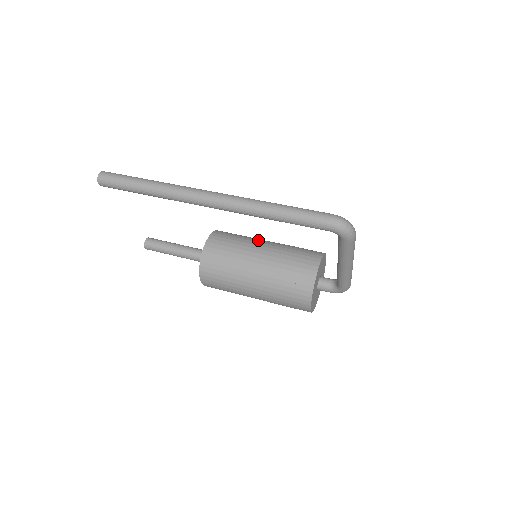
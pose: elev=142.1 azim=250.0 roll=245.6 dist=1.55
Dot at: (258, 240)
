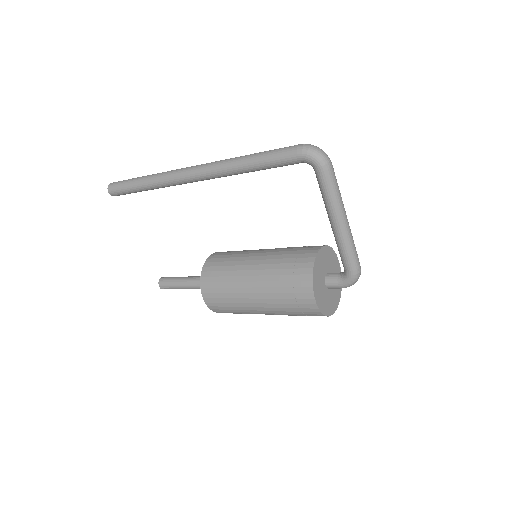
Dot at: occluded
